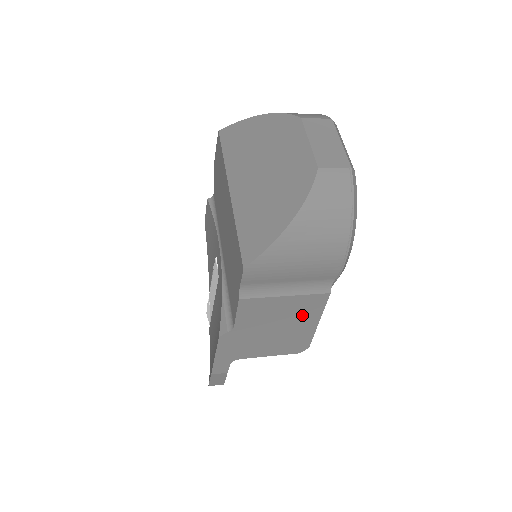
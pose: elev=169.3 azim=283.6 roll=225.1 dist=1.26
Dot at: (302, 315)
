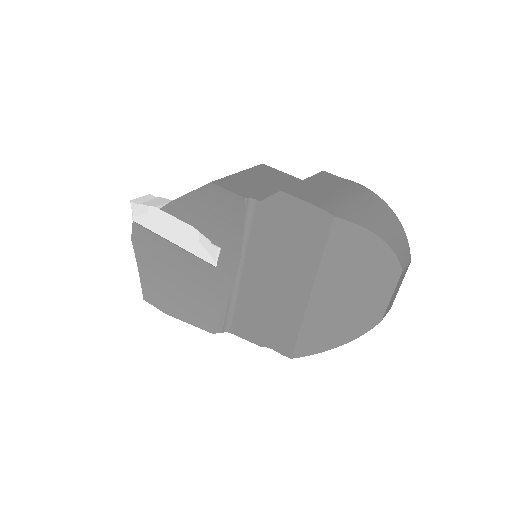
Dot at: occluded
